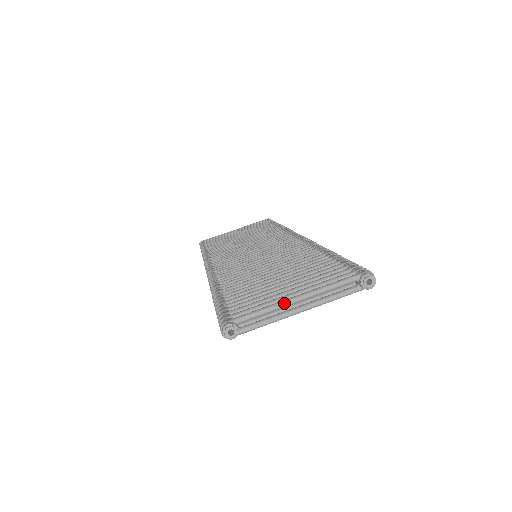
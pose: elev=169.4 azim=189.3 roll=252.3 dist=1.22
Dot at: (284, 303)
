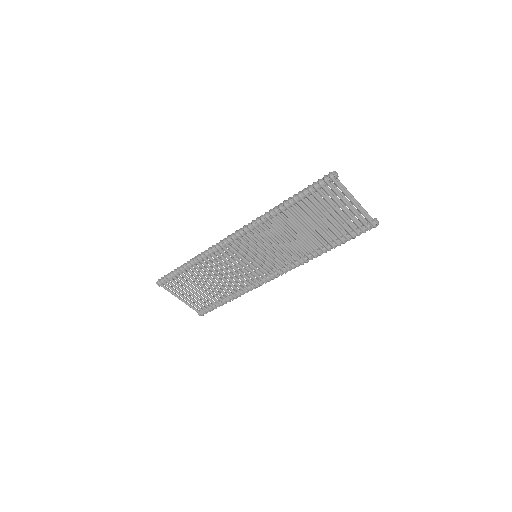
Dot at: occluded
